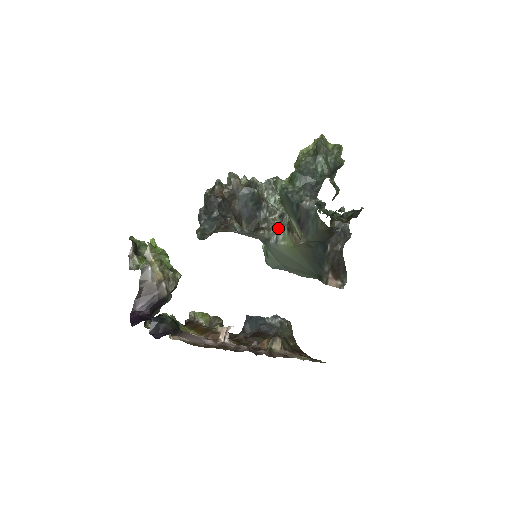
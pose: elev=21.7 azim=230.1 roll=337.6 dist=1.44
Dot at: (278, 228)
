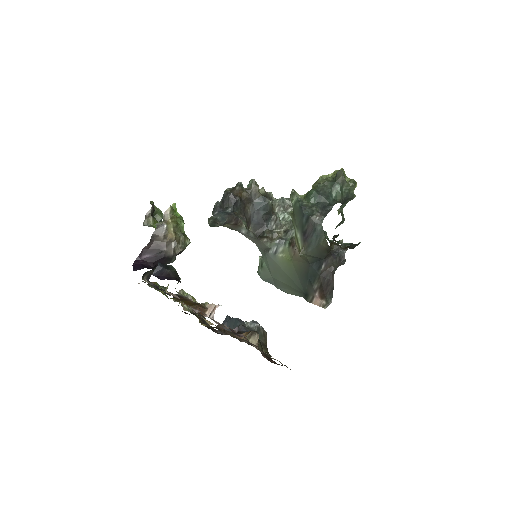
Dot at: (281, 240)
